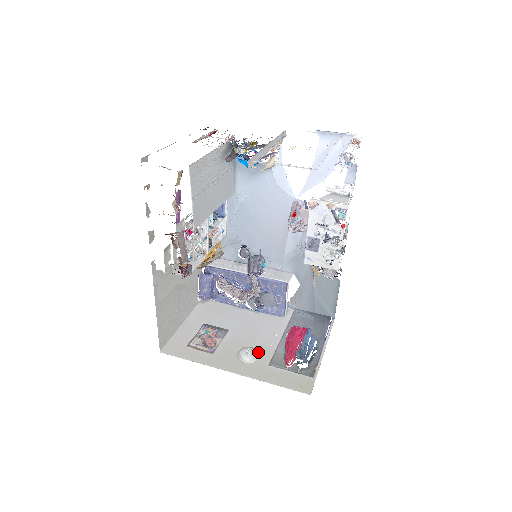
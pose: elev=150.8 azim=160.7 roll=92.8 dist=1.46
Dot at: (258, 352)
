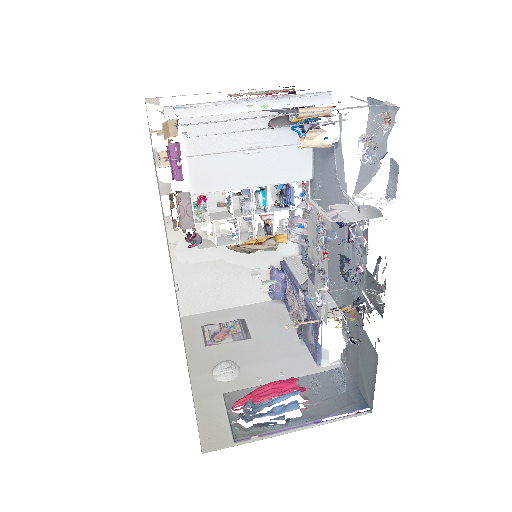
Dot at: (234, 375)
